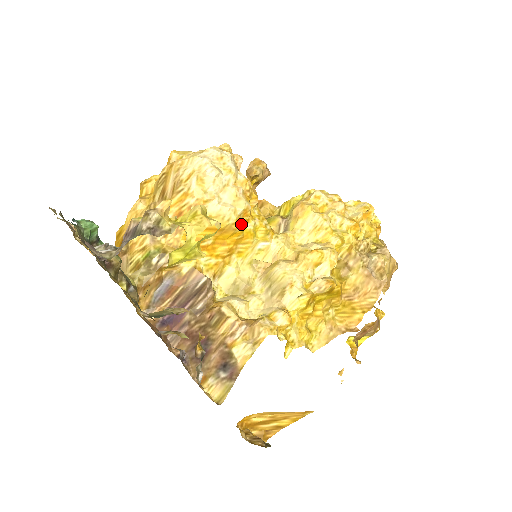
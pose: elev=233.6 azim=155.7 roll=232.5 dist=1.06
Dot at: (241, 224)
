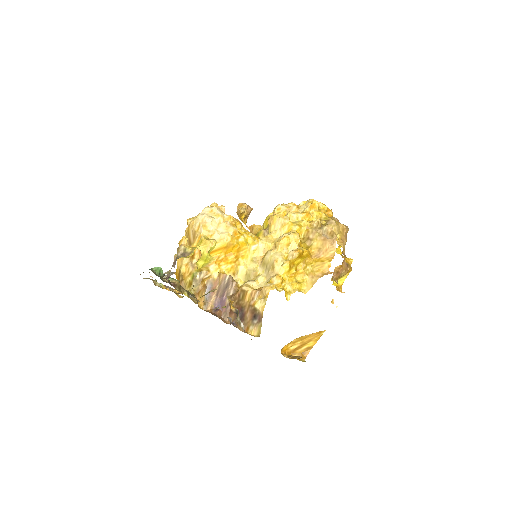
Dot at: (235, 240)
